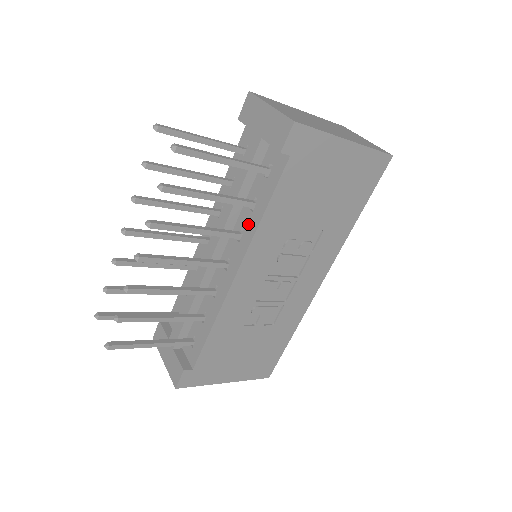
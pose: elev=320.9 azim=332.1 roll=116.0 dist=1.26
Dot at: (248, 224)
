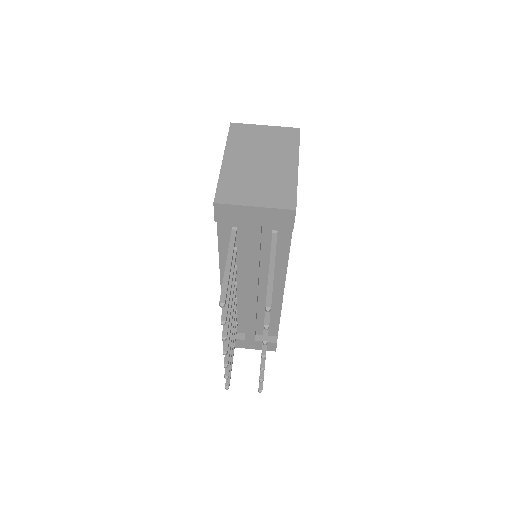
Dot at: (275, 265)
